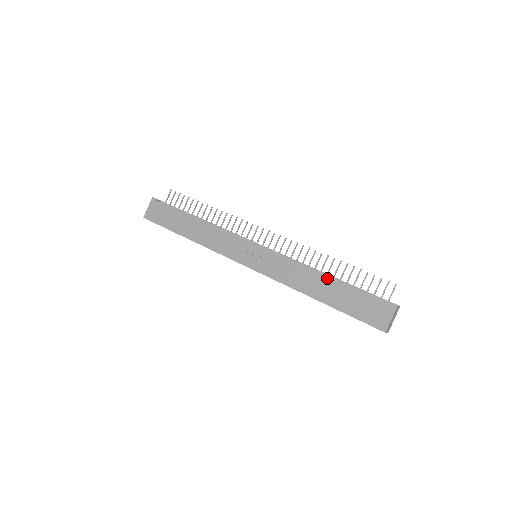
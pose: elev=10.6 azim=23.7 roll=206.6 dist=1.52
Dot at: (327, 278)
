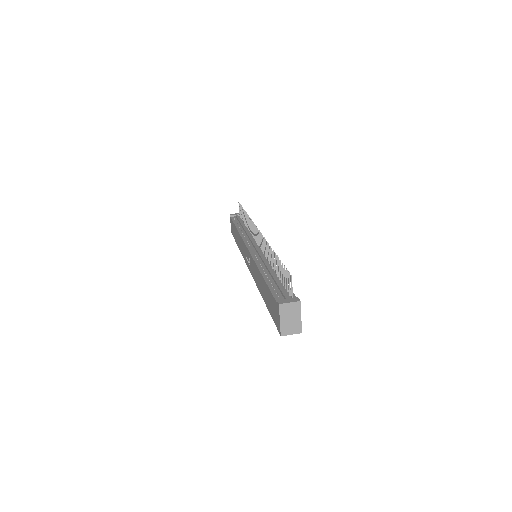
Dot at: (261, 276)
